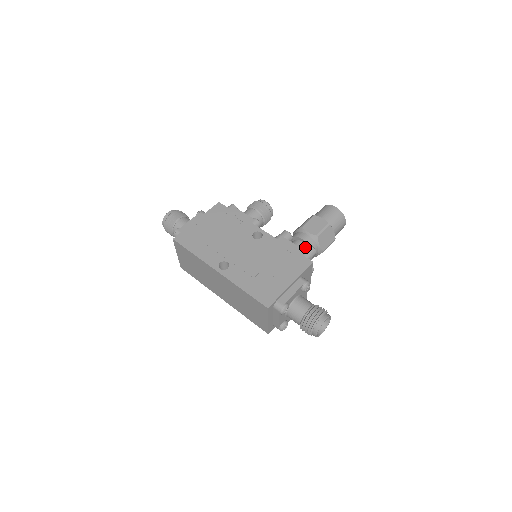
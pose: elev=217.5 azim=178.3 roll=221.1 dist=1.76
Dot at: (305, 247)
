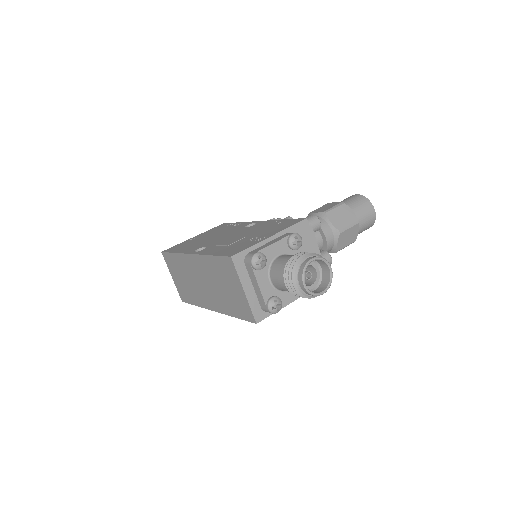
Dot at: occluded
